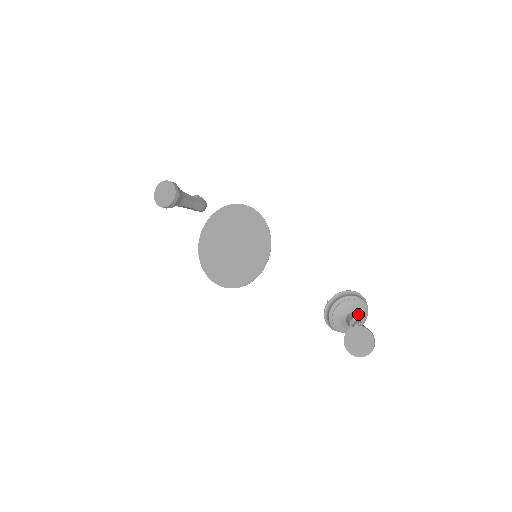
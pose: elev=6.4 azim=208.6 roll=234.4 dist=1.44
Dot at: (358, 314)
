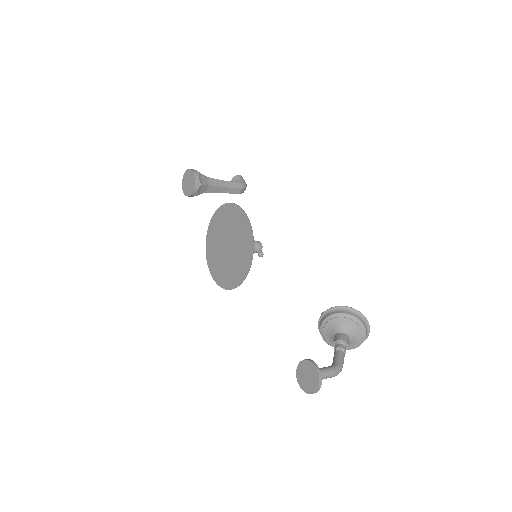
Dot at: (350, 334)
